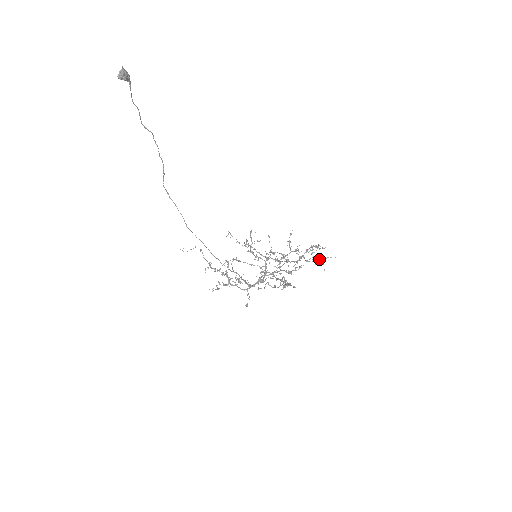
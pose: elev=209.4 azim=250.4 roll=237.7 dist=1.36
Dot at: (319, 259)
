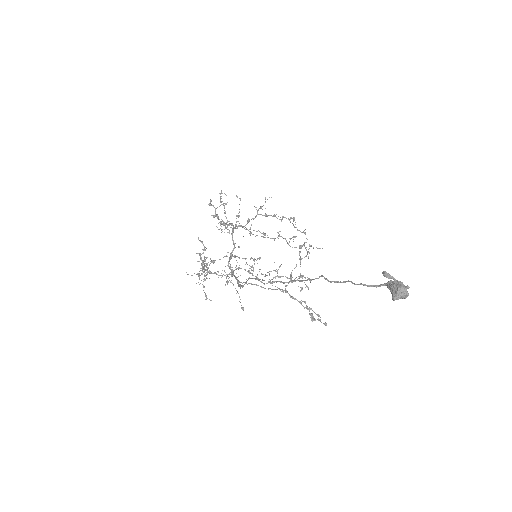
Dot at: (304, 246)
